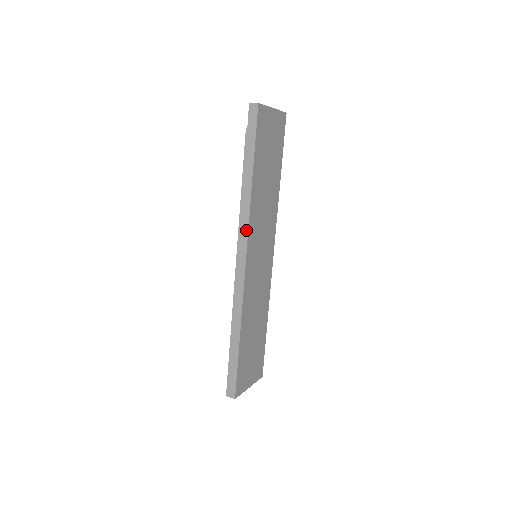
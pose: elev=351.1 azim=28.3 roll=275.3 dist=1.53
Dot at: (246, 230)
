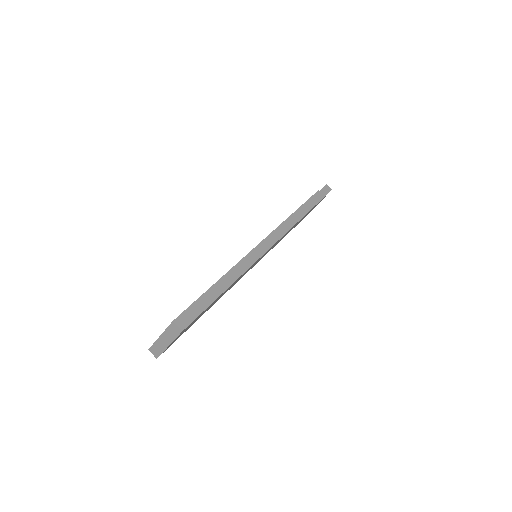
Dot at: (287, 229)
